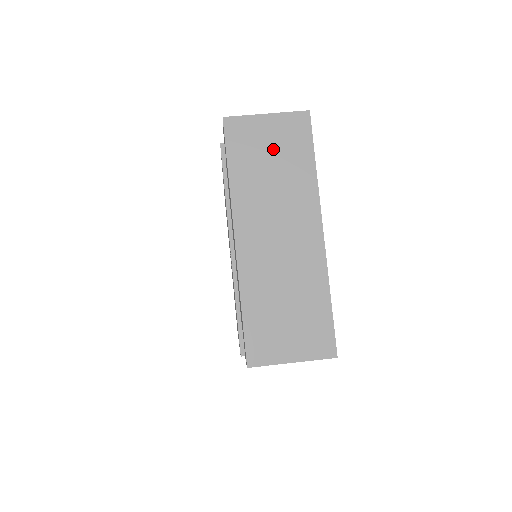
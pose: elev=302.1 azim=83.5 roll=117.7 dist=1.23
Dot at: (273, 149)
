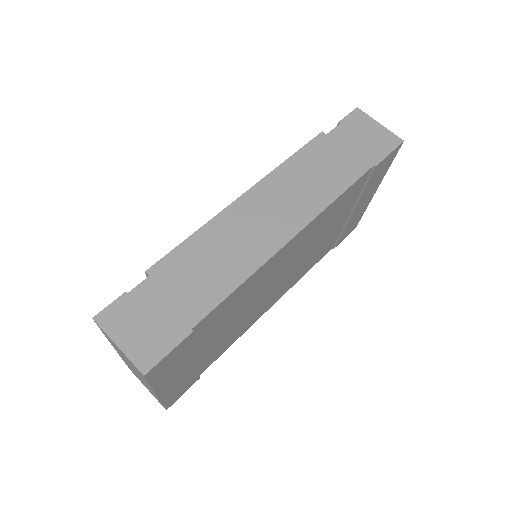
Dot at: (125, 357)
